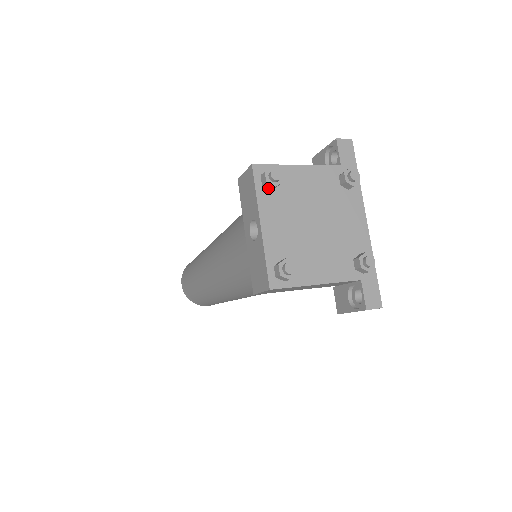
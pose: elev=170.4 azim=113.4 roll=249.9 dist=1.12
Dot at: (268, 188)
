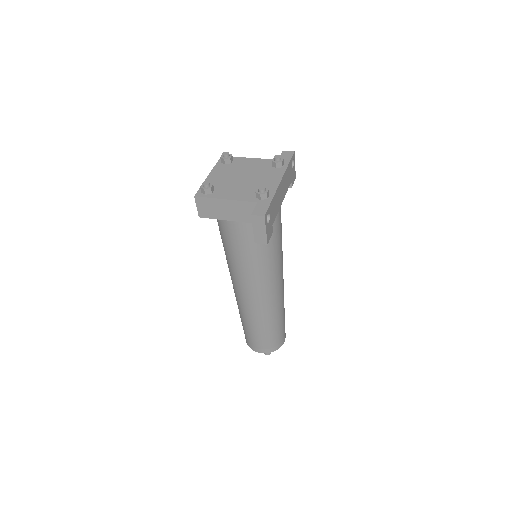
Dot at: (224, 163)
